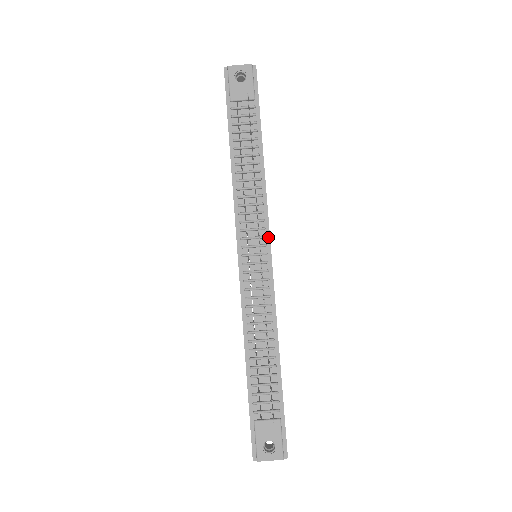
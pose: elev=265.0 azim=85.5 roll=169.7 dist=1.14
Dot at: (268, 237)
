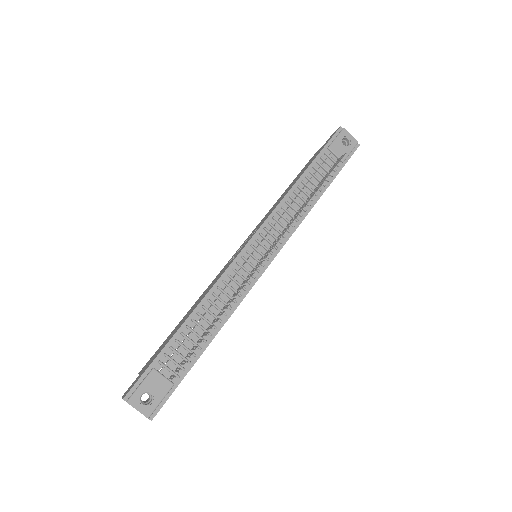
Dot at: (278, 250)
